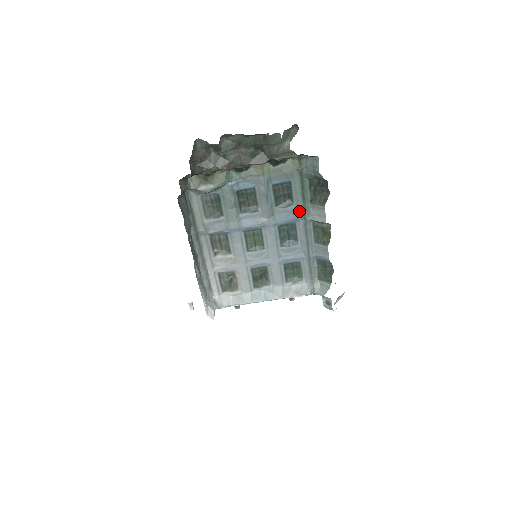
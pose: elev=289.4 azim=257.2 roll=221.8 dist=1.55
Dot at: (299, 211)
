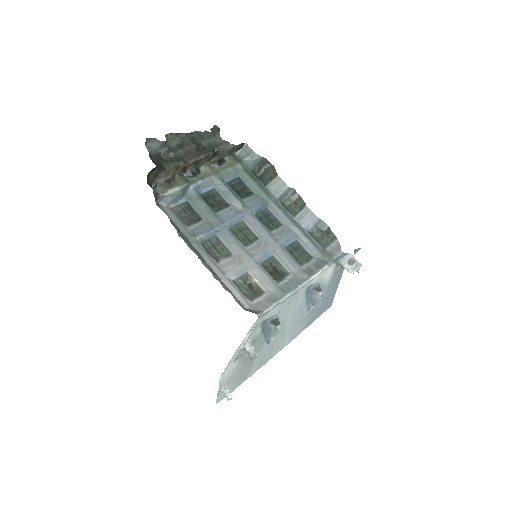
Dot at: (262, 196)
